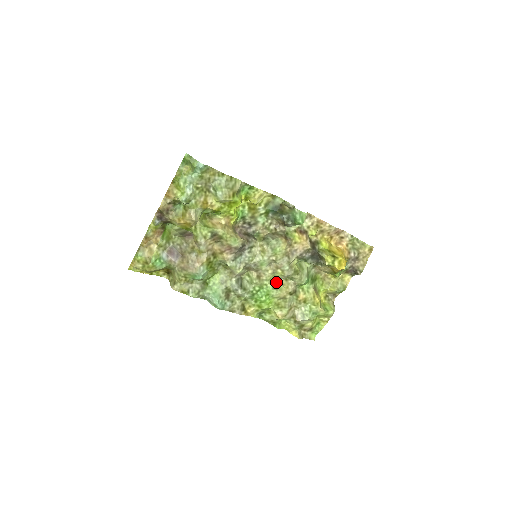
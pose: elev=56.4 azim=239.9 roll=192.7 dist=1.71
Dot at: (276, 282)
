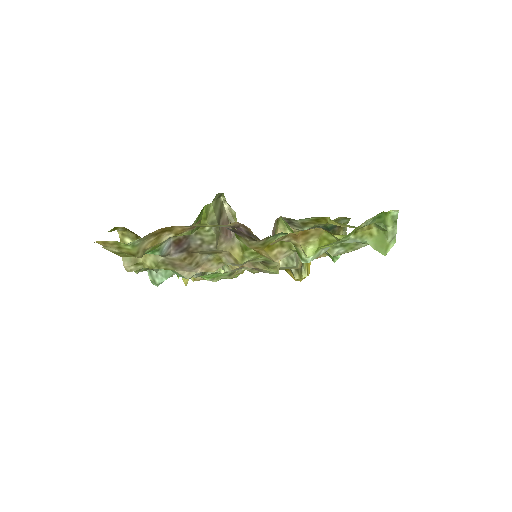
Dot at: occluded
